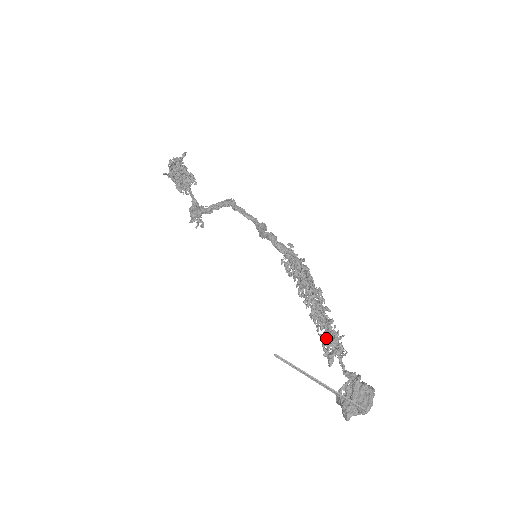
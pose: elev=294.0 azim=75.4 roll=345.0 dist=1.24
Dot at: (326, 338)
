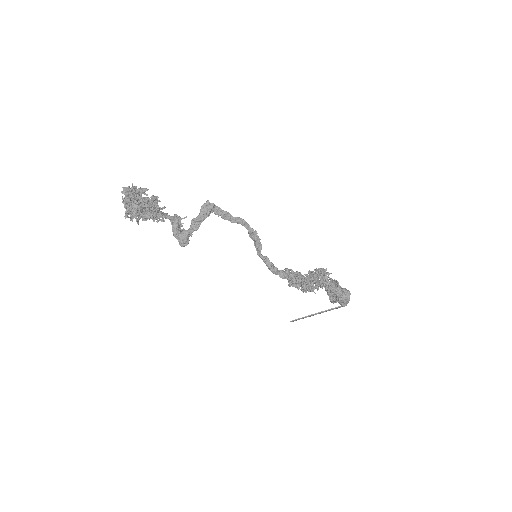
Dot at: occluded
